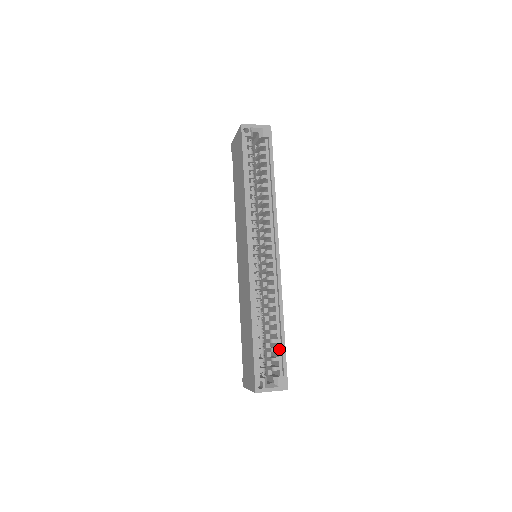
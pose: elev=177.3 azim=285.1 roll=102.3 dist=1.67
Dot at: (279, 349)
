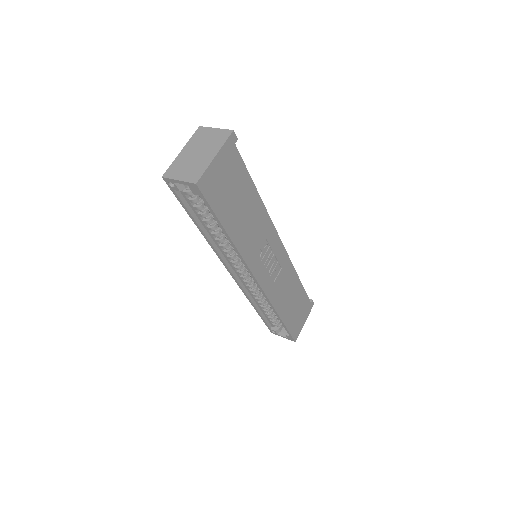
Dot at: occluded
